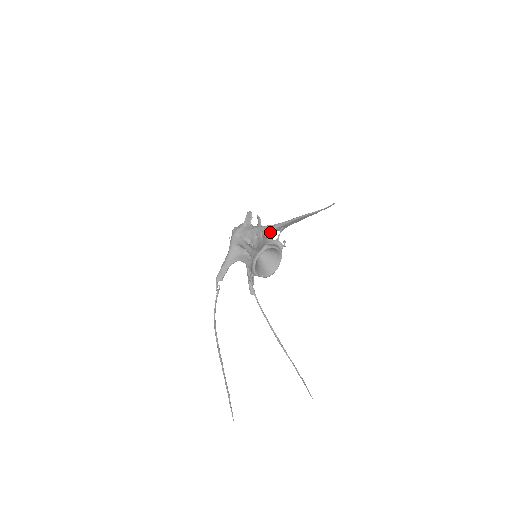
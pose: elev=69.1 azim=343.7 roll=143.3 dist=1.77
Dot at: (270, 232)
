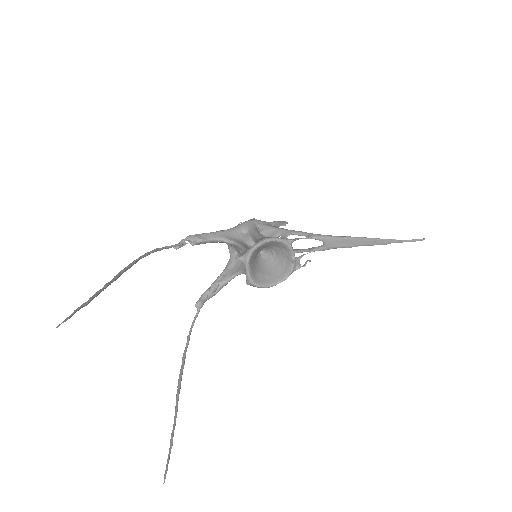
Dot at: occluded
